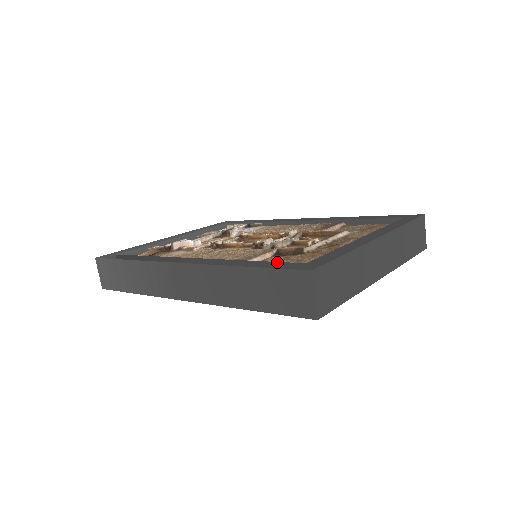
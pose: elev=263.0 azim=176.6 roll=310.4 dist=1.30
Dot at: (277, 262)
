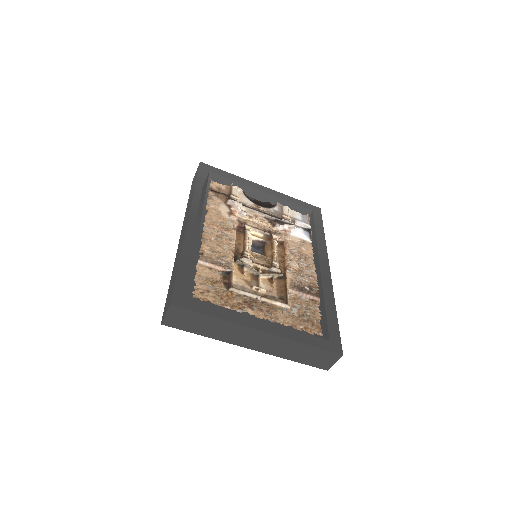
Dot at: (189, 280)
